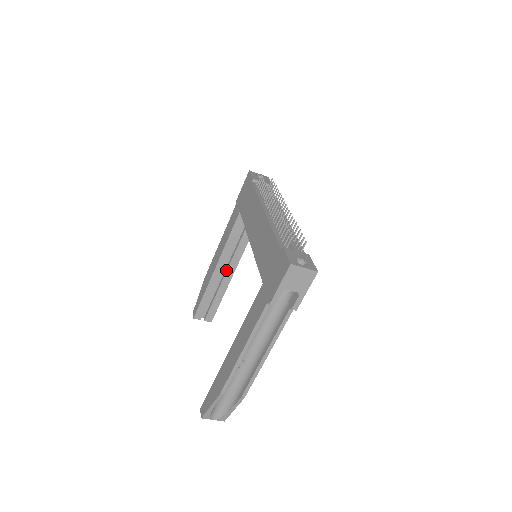
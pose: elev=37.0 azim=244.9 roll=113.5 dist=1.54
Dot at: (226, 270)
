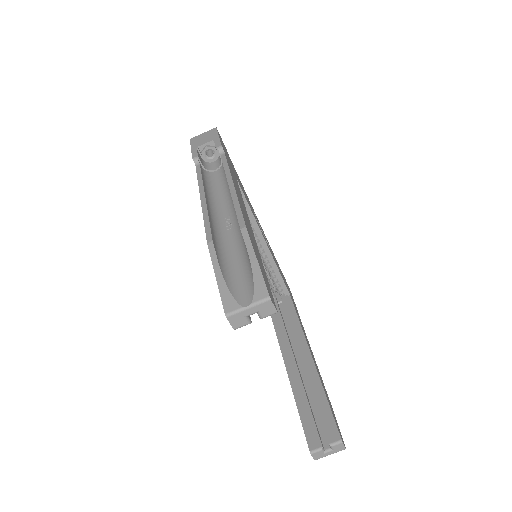
Dot at: (300, 360)
